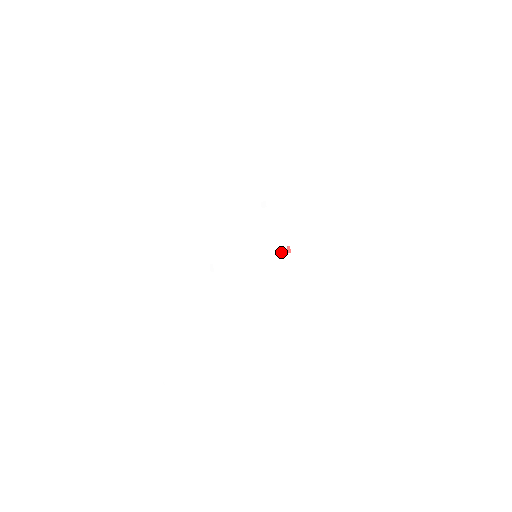
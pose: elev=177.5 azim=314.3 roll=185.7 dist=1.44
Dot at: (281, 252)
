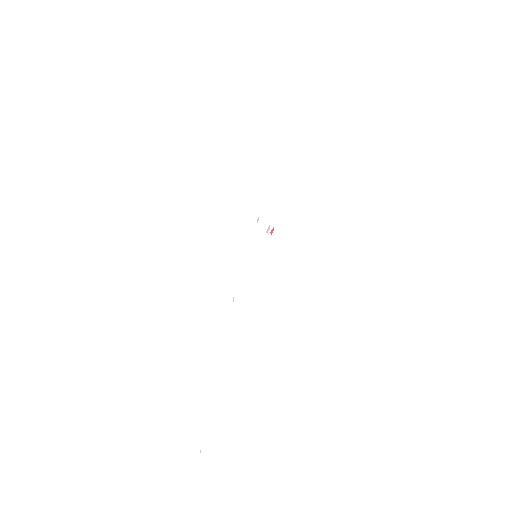
Dot at: (267, 233)
